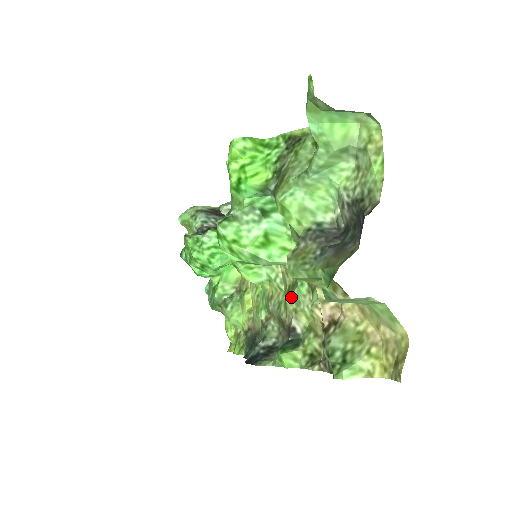
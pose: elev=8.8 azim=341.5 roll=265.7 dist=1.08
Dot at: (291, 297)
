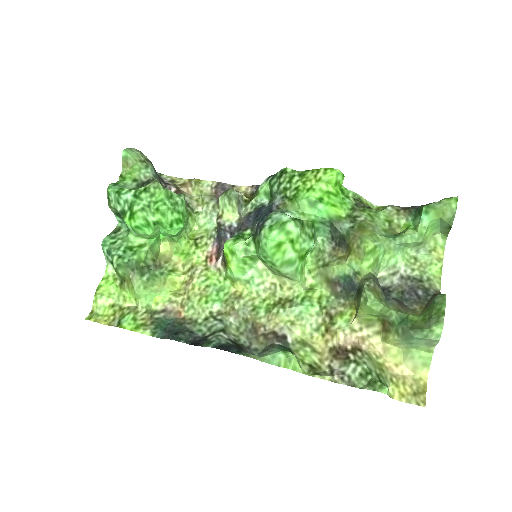
Dot at: (291, 310)
